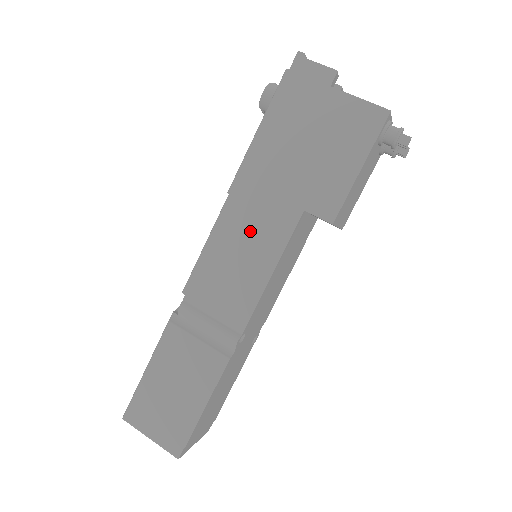
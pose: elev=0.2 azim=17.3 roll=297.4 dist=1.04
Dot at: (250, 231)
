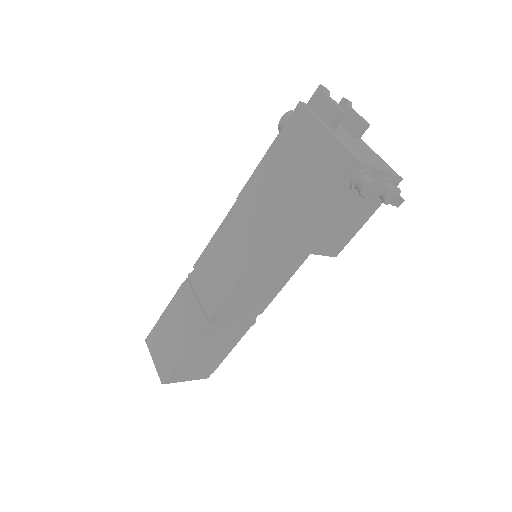
Dot at: (240, 235)
